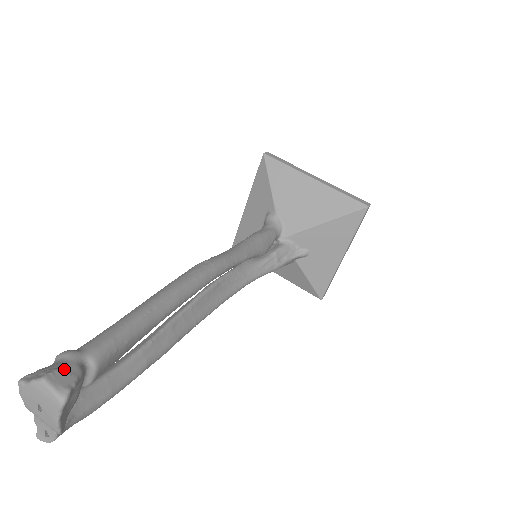
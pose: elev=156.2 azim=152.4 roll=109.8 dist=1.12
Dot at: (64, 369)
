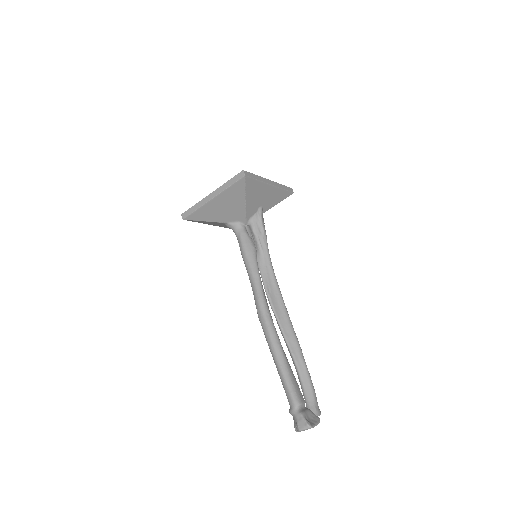
Dot at: (298, 421)
